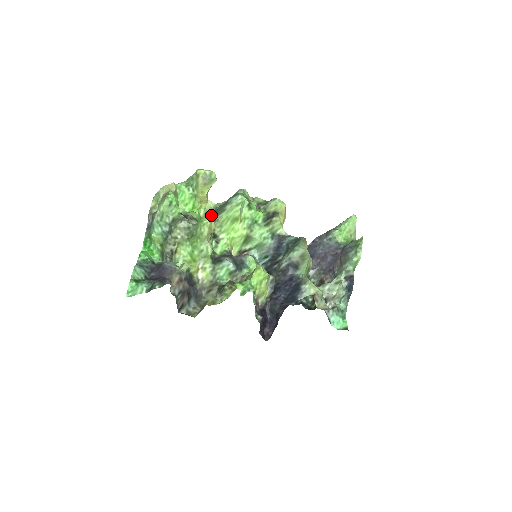
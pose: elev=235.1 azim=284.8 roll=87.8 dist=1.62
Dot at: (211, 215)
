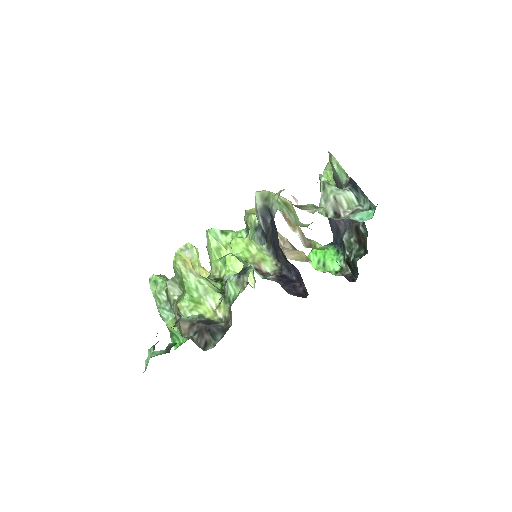
Dot at: occluded
